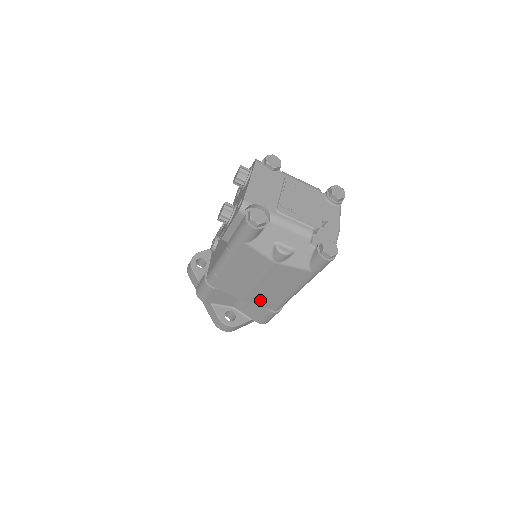
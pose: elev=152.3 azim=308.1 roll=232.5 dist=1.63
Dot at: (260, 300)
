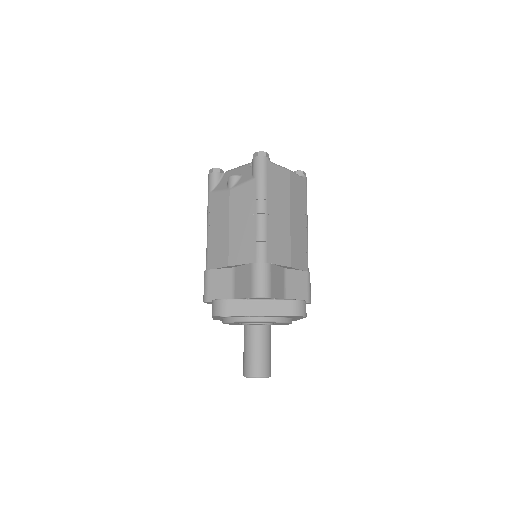
Dot at: (240, 253)
